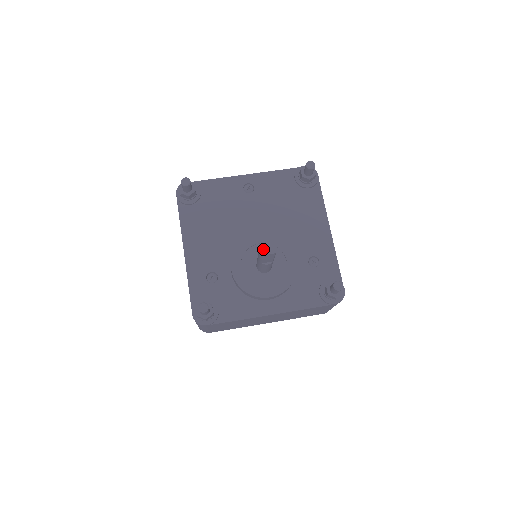
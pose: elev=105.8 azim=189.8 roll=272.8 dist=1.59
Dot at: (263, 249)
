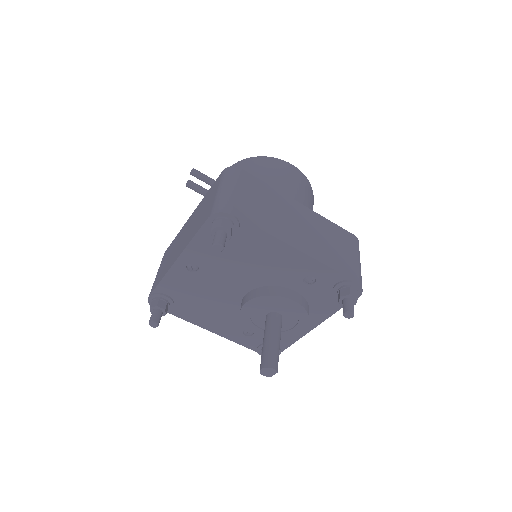
Dot at: (266, 375)
